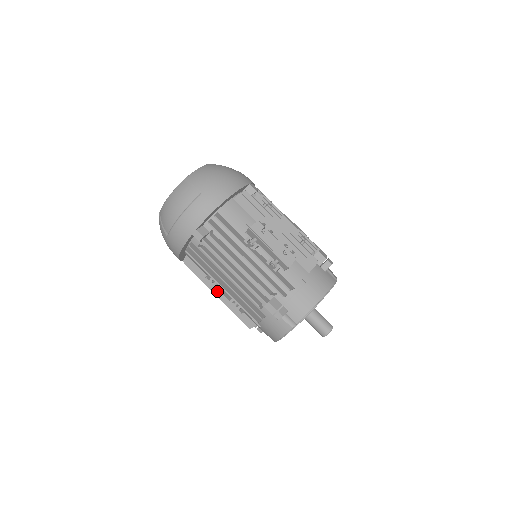
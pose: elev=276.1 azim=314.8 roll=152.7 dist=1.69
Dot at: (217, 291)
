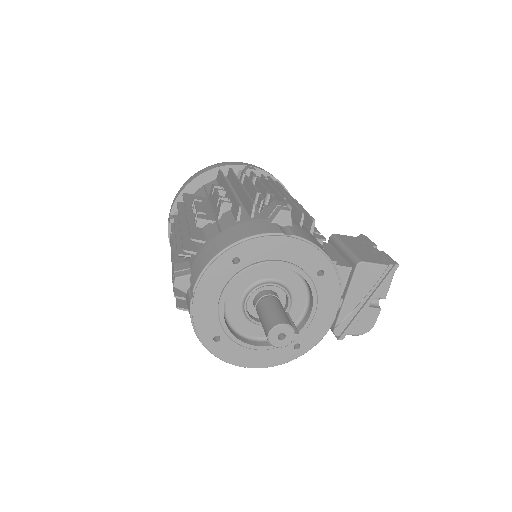
Dot at: occluded
